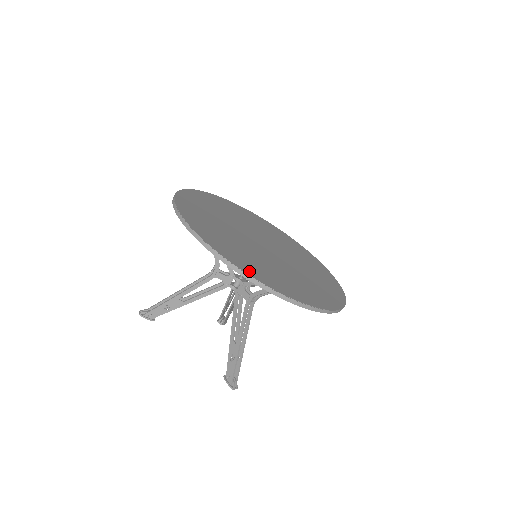
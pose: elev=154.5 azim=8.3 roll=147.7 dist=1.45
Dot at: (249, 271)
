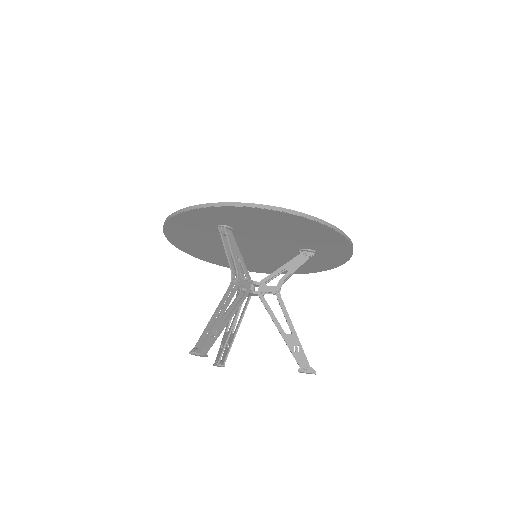
Dot at: occluded
